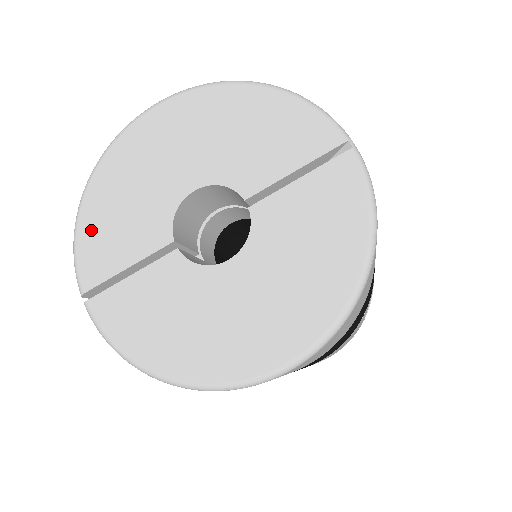
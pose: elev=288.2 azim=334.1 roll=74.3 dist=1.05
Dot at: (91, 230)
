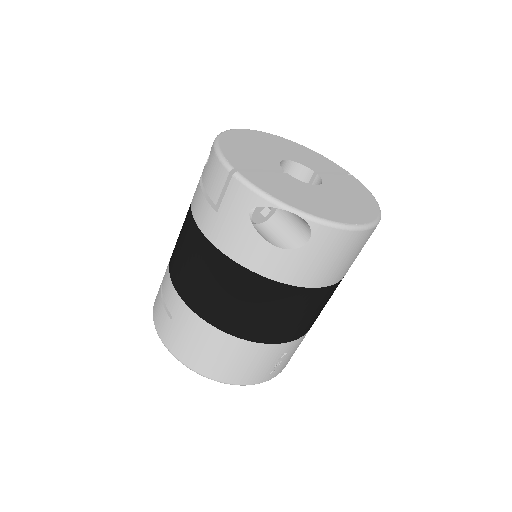
Dot at: (230, 150)
